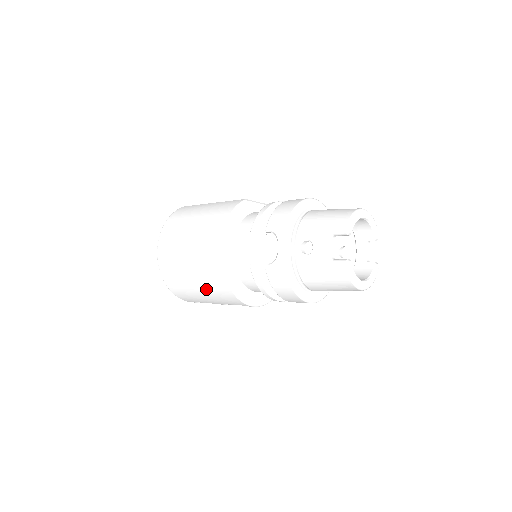
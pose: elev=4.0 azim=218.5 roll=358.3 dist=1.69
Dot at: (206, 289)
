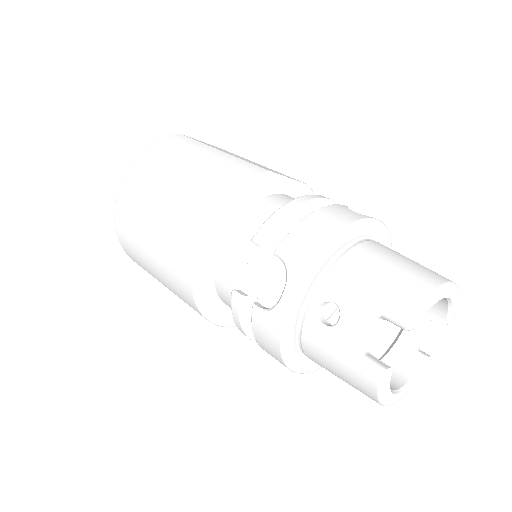
Dot at: (166, 281)
